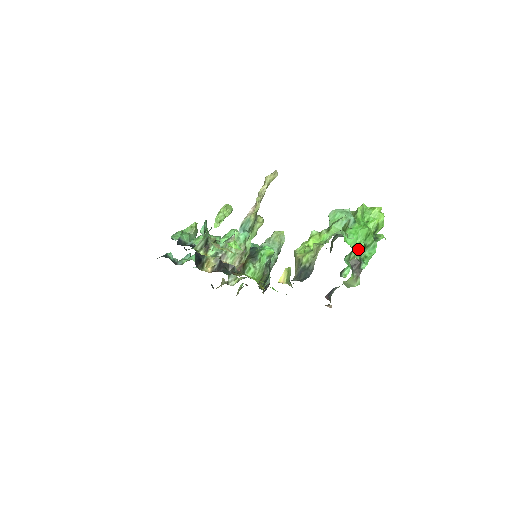
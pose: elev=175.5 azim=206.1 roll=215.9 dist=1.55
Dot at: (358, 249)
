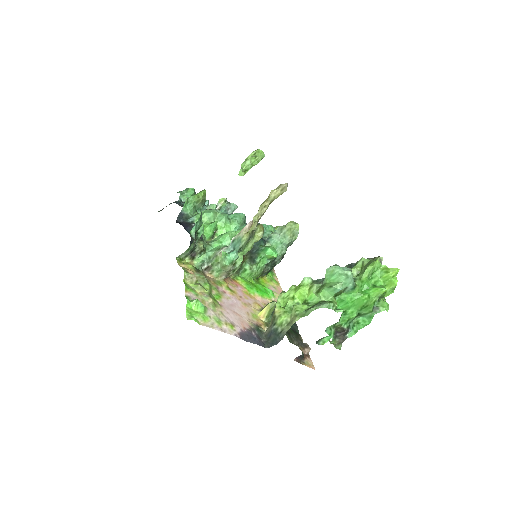
Dot at: (347, 319)
